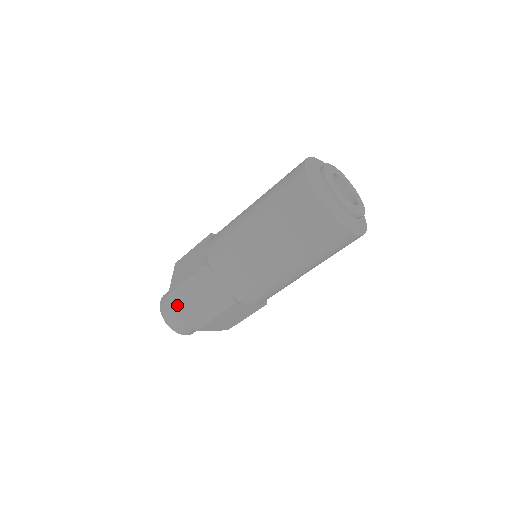
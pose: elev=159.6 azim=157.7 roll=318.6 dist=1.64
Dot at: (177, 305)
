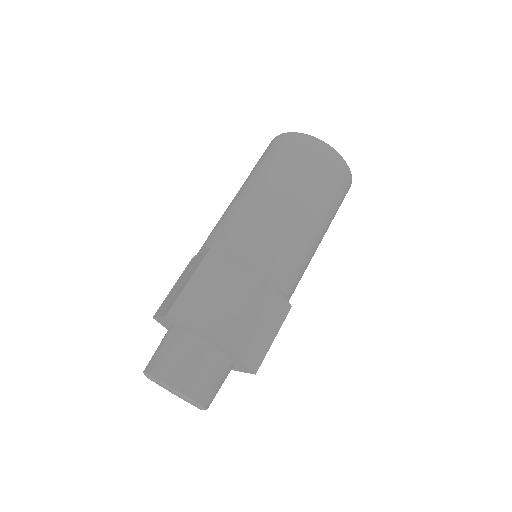
Dot at: (184, 323)
